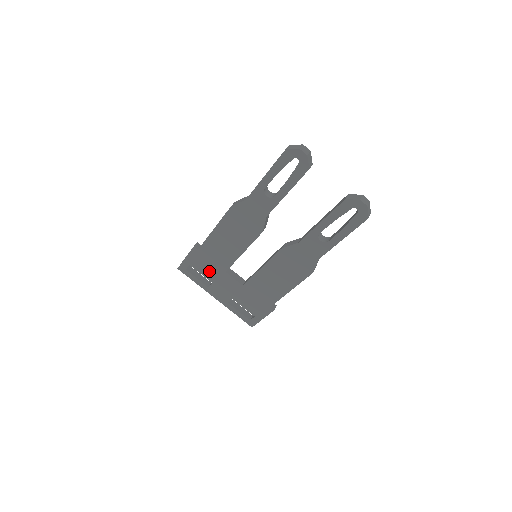
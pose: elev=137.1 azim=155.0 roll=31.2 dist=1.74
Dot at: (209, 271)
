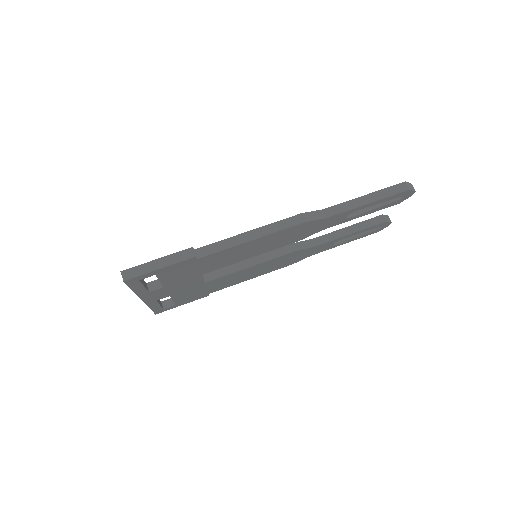
Dot at: (178, 277)
